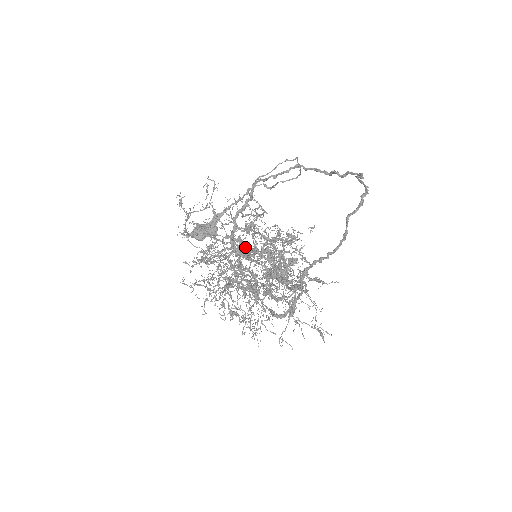
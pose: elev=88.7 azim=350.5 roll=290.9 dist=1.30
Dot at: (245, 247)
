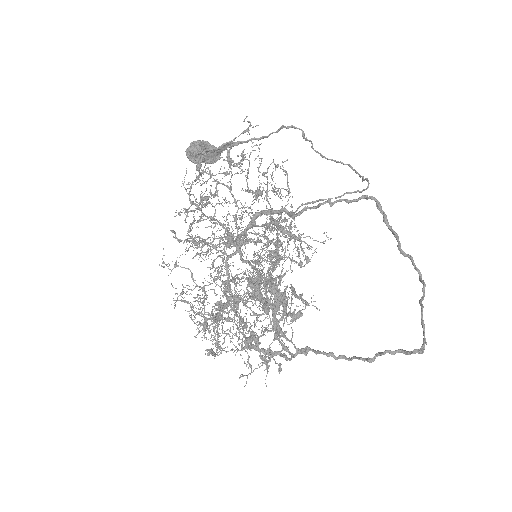
Dot at: (259, 301)
